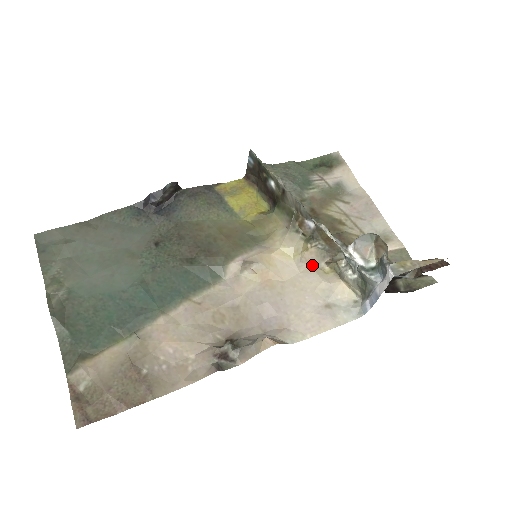
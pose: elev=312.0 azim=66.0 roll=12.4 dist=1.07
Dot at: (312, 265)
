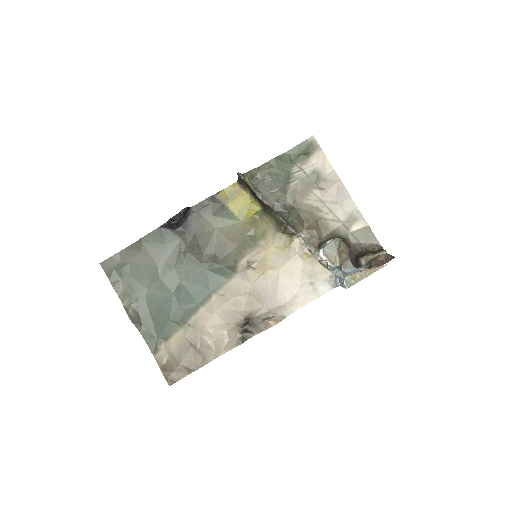
Dot at: (298, 253)
